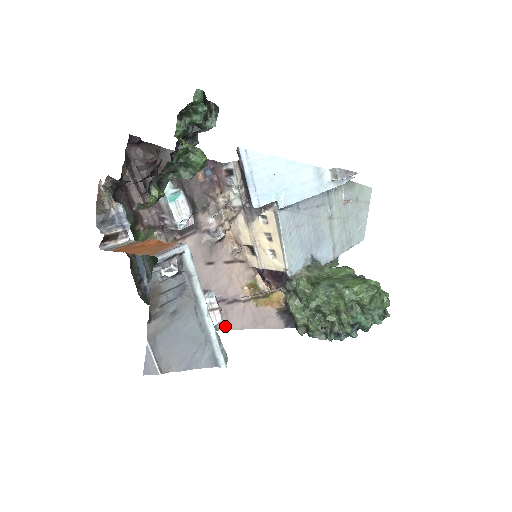
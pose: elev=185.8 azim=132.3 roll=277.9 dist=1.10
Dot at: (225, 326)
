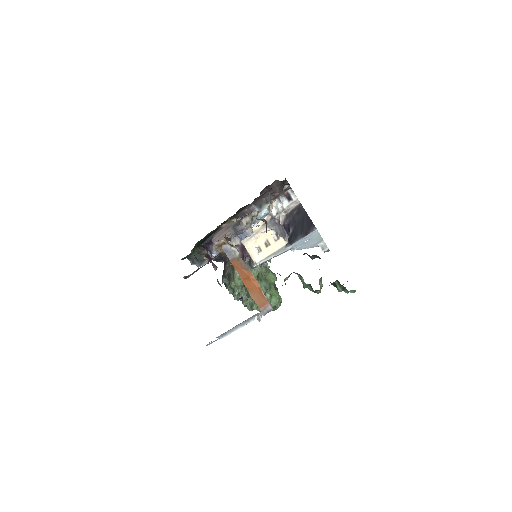
Dot at: occluded
